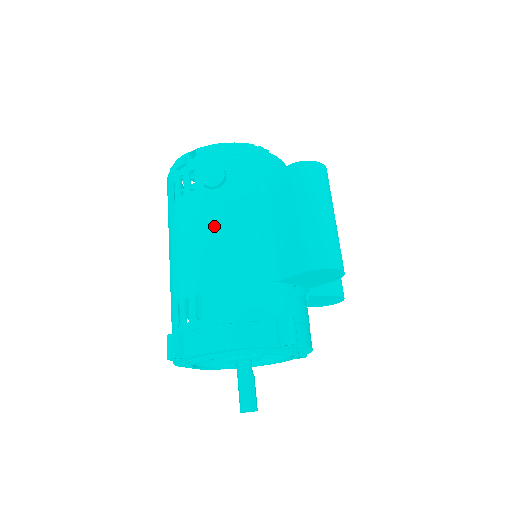
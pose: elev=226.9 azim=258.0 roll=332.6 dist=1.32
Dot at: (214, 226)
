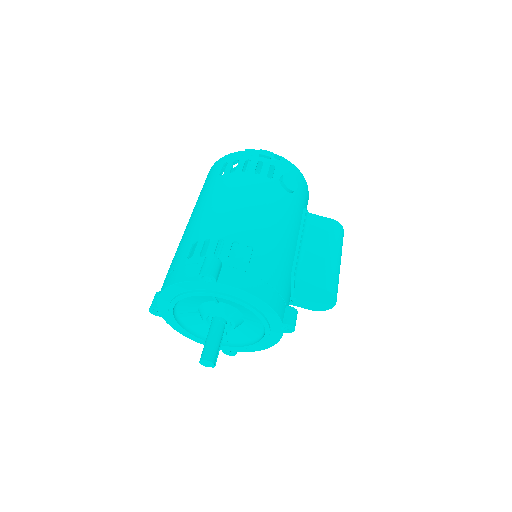
Dot at: (278, 212)
